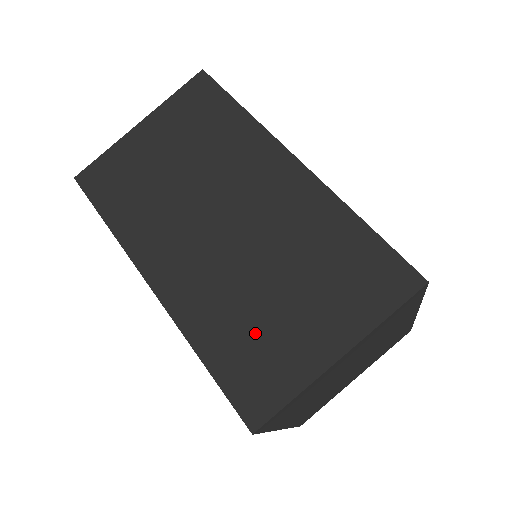
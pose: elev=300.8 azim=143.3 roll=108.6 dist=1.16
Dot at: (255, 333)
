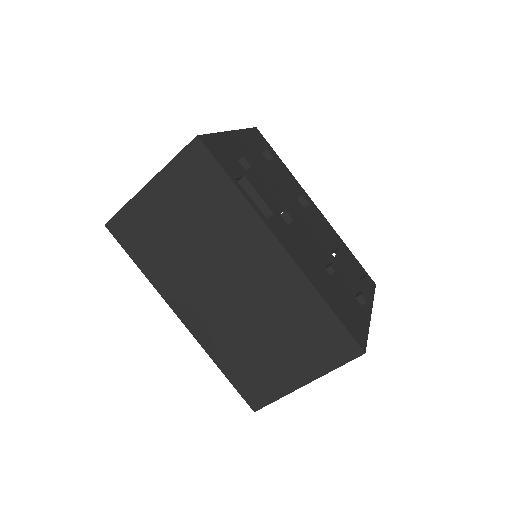
Dot at: (254, 362)
